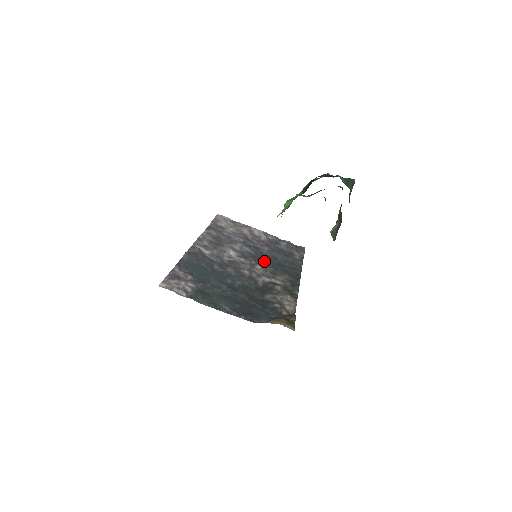
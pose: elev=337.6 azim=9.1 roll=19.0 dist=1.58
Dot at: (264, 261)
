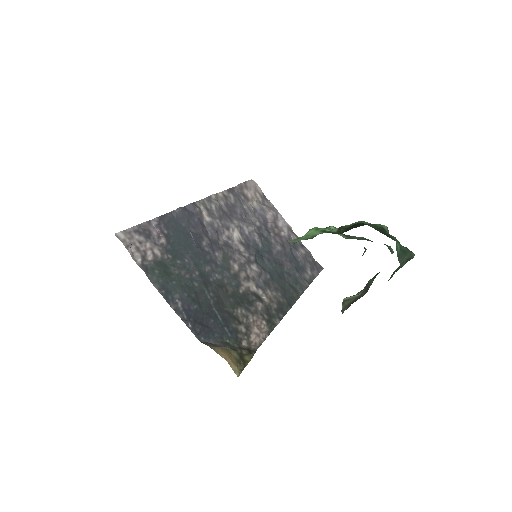
Dot at: (266, 262)
